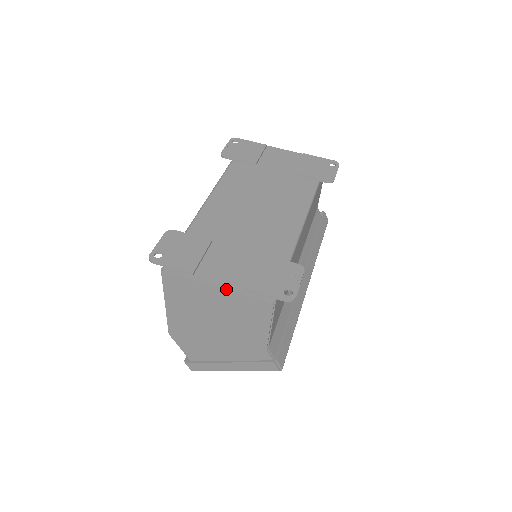
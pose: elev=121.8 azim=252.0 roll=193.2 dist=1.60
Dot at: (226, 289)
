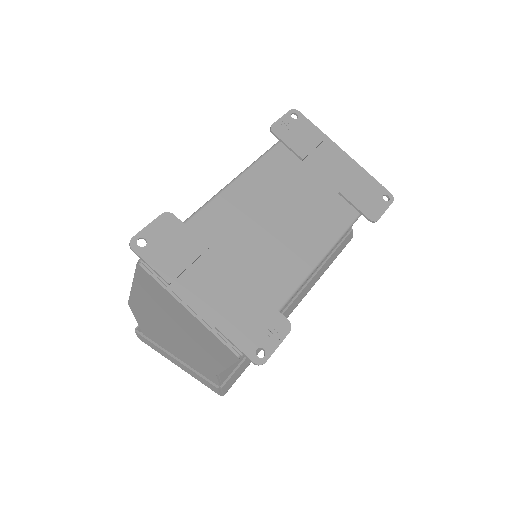
Dot at: (197, 319)
